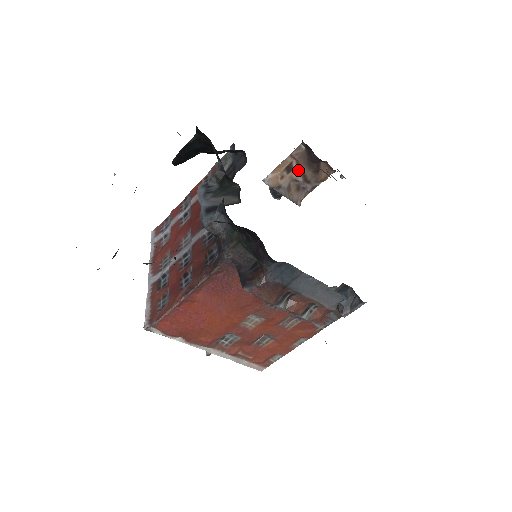
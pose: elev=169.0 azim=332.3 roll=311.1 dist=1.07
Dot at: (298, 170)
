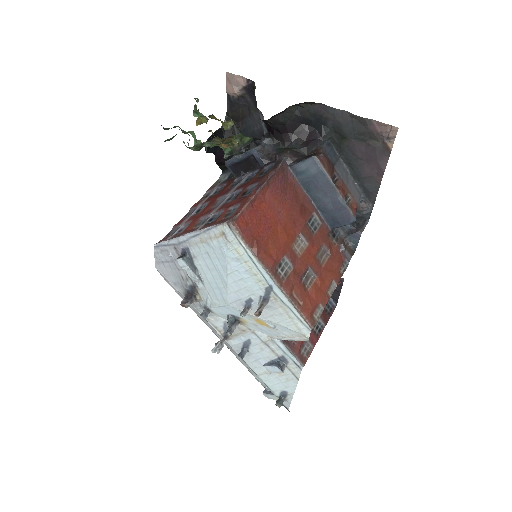
Dot at: occluded
